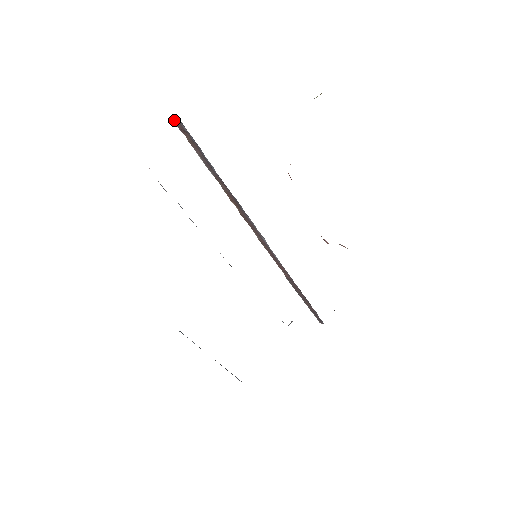
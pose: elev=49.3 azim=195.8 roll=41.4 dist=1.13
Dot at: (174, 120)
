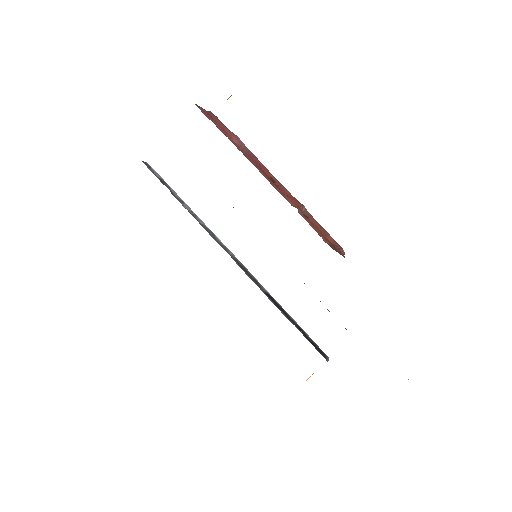
Dot at: occluded
